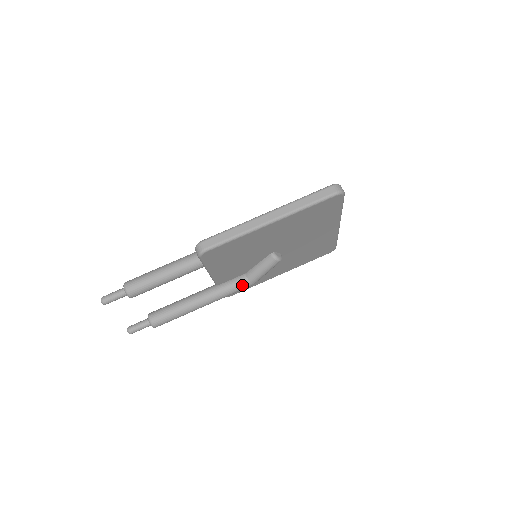
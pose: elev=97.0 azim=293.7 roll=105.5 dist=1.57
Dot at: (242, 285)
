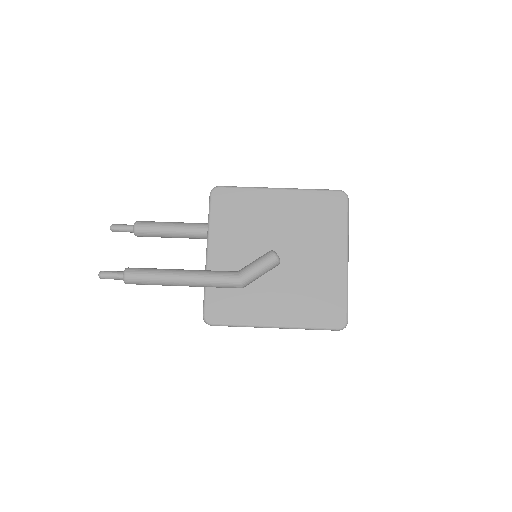
Dot at: (229, 273)
